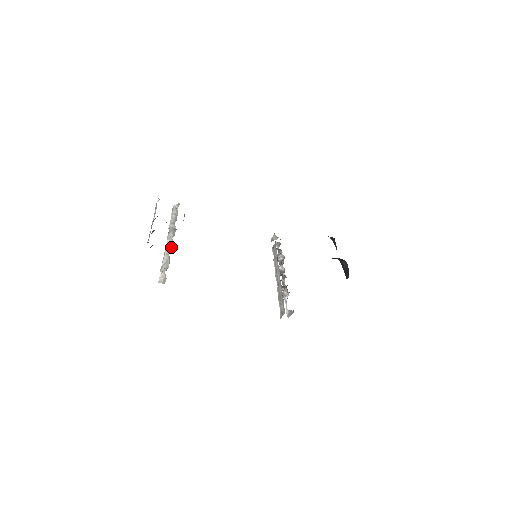
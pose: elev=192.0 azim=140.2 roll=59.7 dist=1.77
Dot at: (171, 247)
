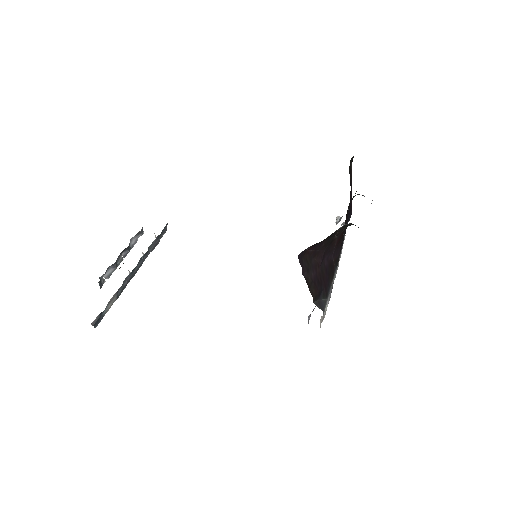
Dot at: occluded
